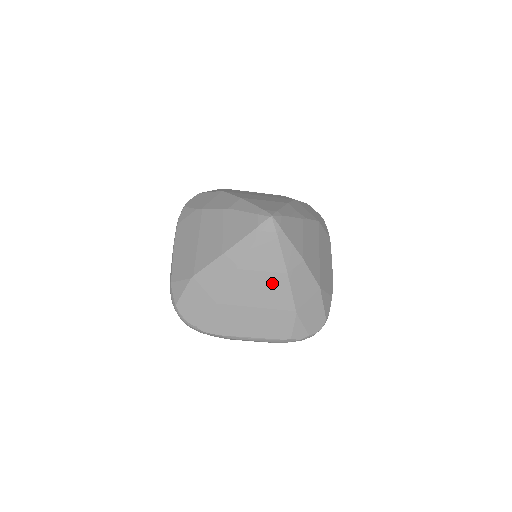
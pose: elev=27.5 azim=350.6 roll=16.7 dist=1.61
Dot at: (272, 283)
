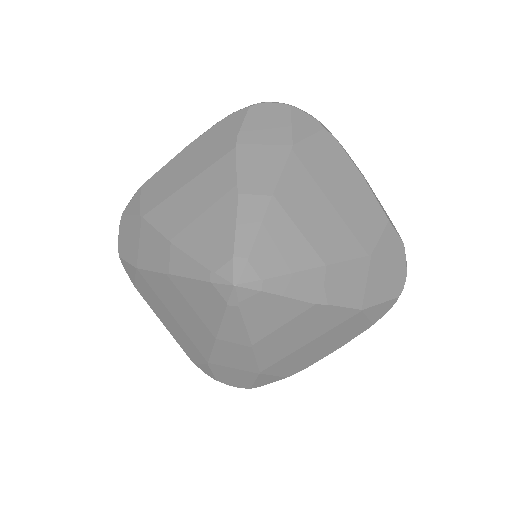
Dot at: (196, 324)
